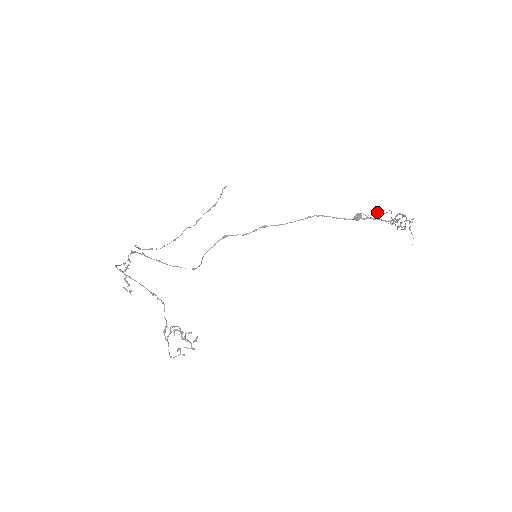
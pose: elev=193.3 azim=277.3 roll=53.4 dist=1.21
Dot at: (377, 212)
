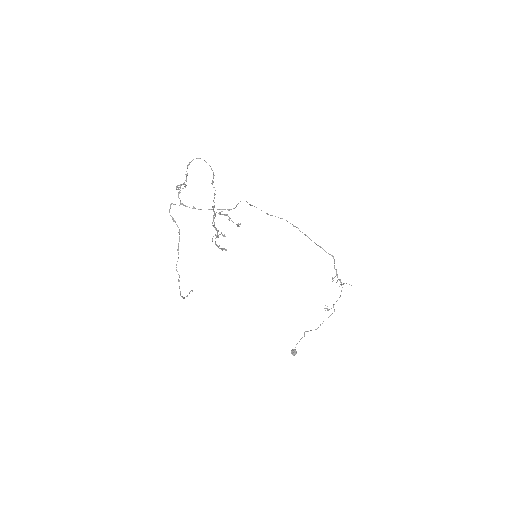
Dot at: (310, 330)
